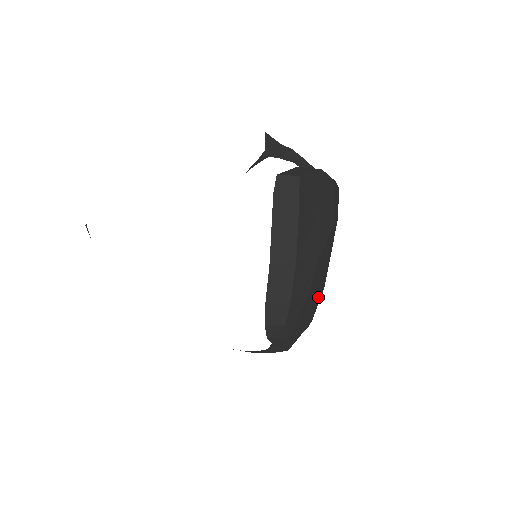
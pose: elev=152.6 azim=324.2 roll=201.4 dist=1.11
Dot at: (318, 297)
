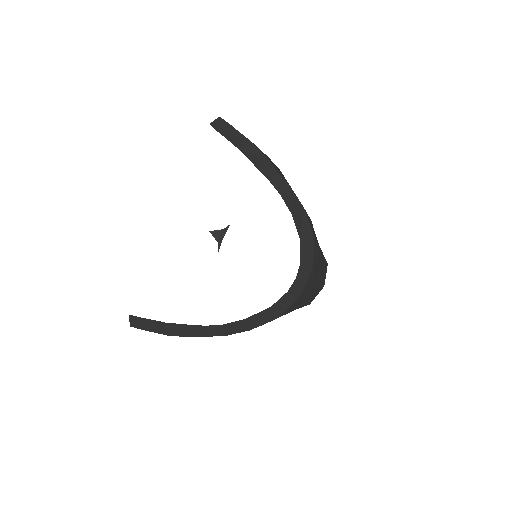
Dot at: occluded
